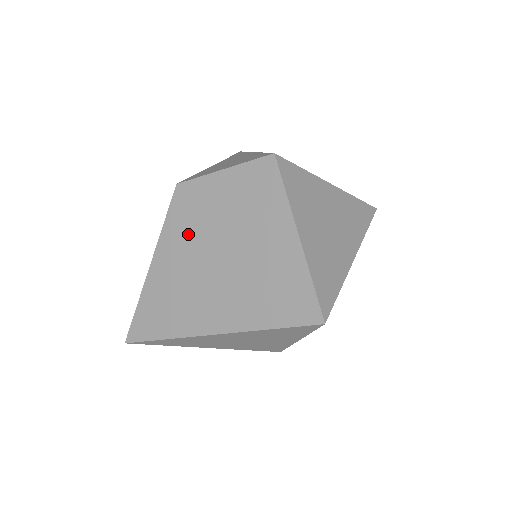
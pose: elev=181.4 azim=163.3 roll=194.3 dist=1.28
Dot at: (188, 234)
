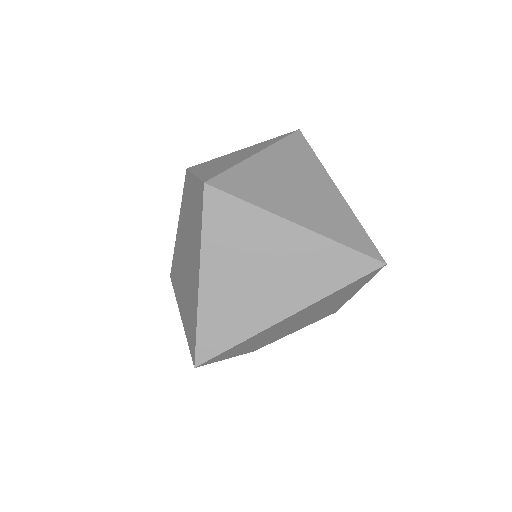
Dot at: (184, 219)
